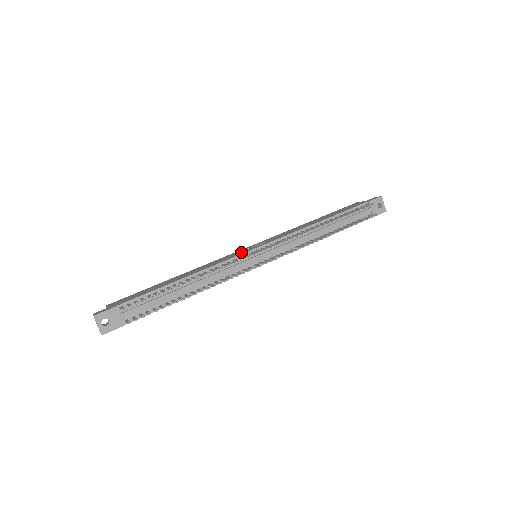
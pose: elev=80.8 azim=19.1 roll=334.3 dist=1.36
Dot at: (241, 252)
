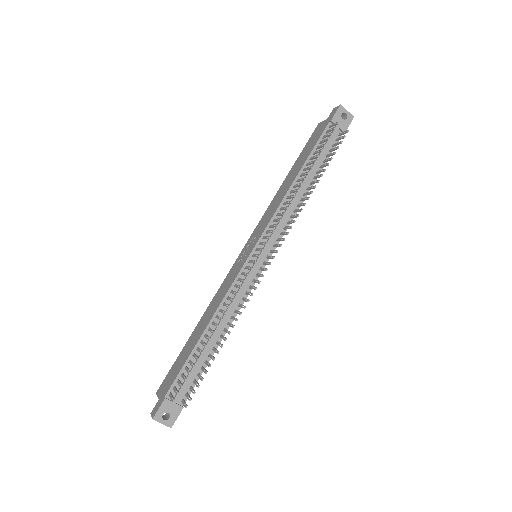
Dot at: (240, 264)
